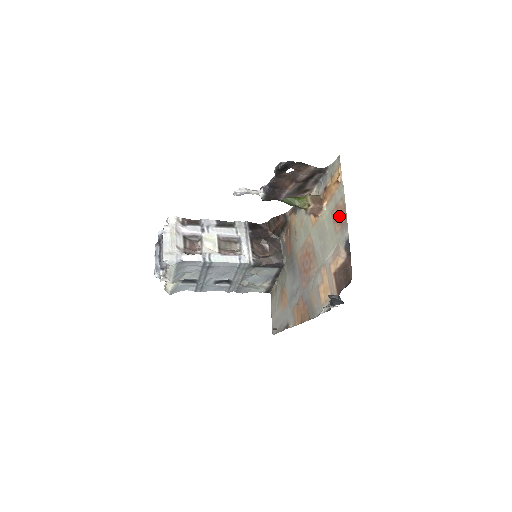
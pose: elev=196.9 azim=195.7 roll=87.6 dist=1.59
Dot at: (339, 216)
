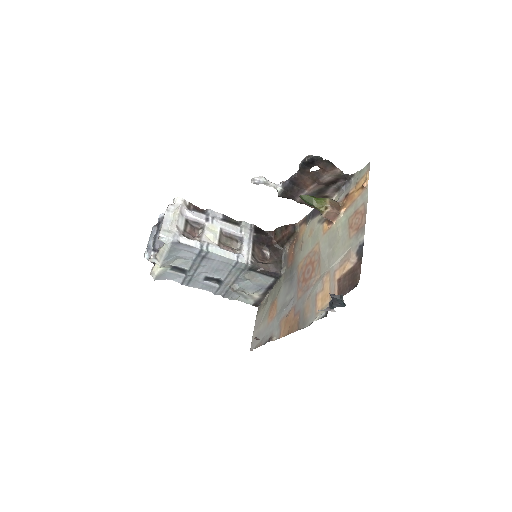
Dot at: (357, 221)
